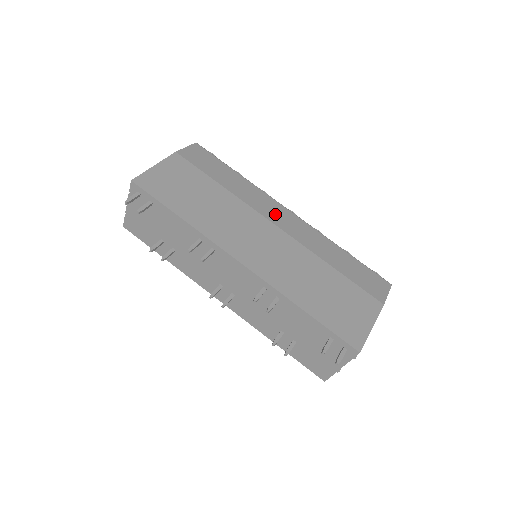
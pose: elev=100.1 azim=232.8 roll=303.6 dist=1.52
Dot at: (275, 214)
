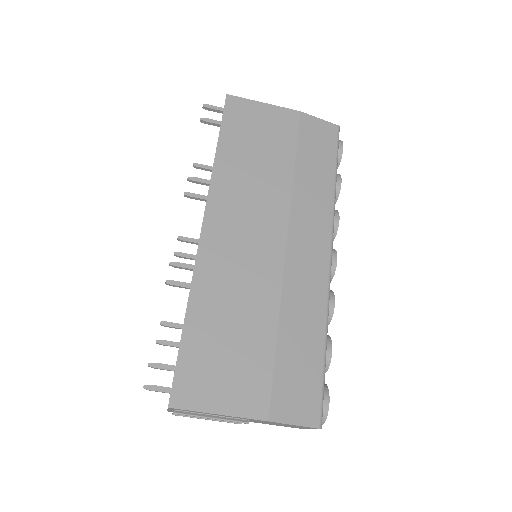
Dot at: (306, 237)
